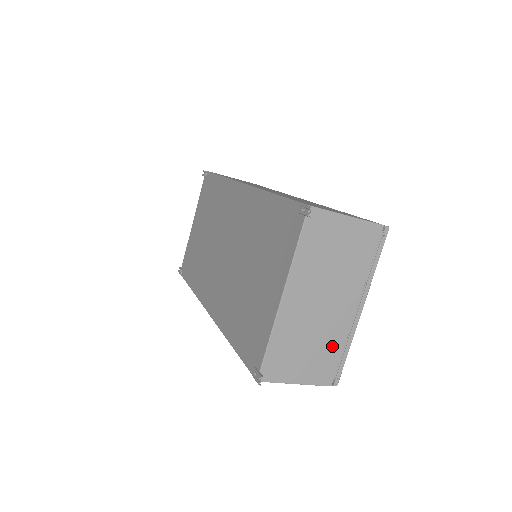
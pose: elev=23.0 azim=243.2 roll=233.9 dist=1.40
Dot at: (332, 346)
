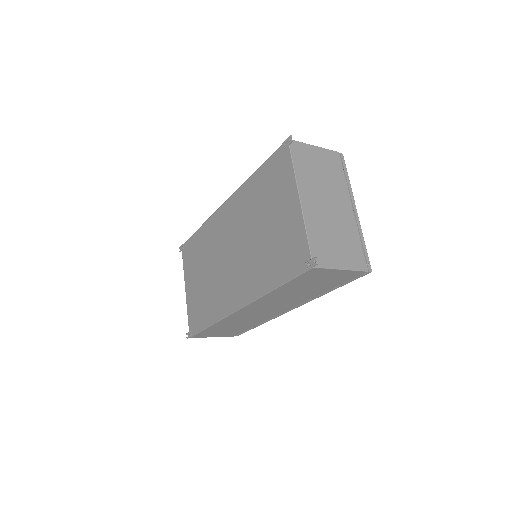
Dot at: (351, 238)
